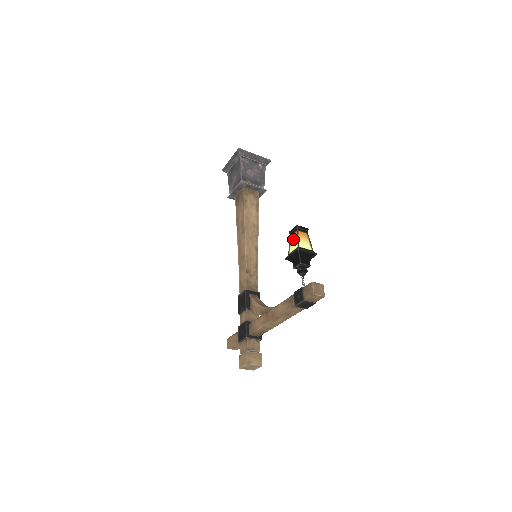
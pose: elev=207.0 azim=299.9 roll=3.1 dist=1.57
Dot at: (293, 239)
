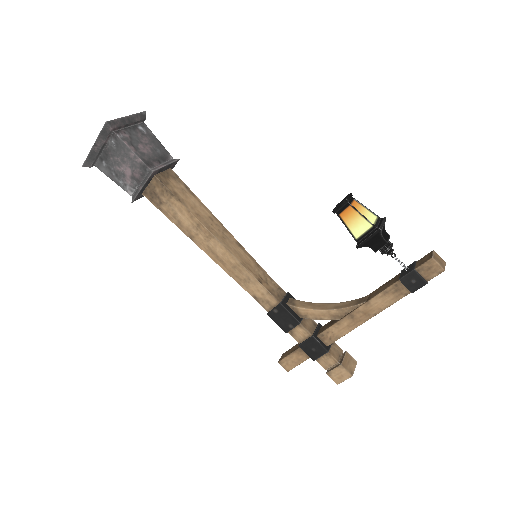
Dot at: (350, 218)
